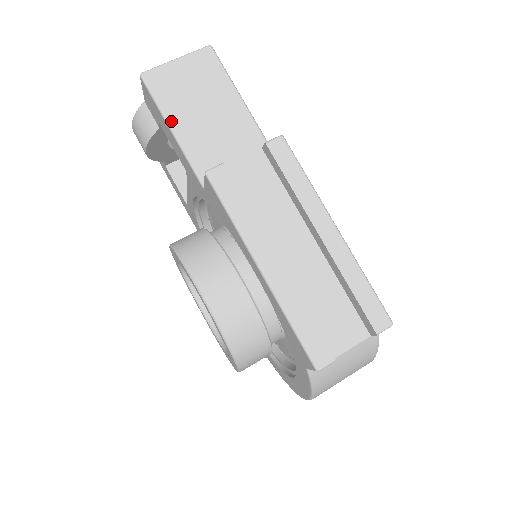
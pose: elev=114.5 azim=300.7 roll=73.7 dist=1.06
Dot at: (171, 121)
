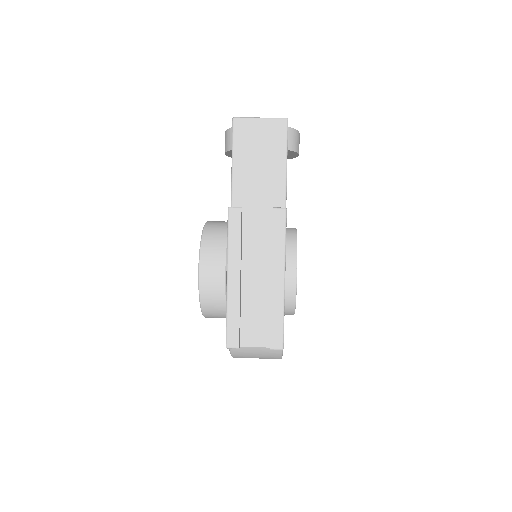
Dot at: (235, 158)
